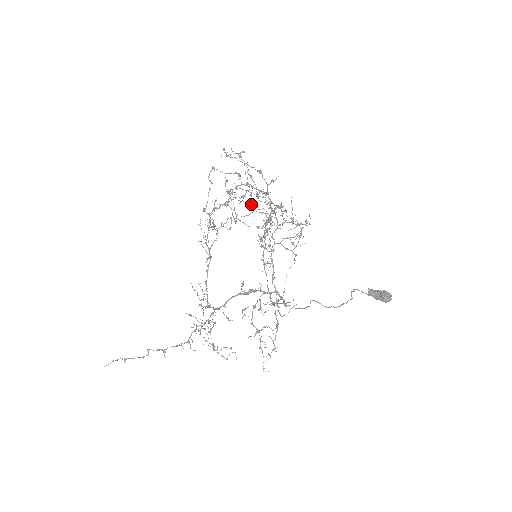
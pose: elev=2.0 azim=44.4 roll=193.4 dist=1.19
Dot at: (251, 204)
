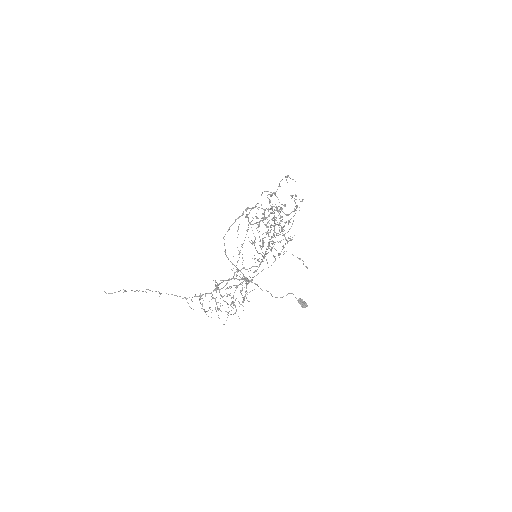
Dot at: (274, 221)
